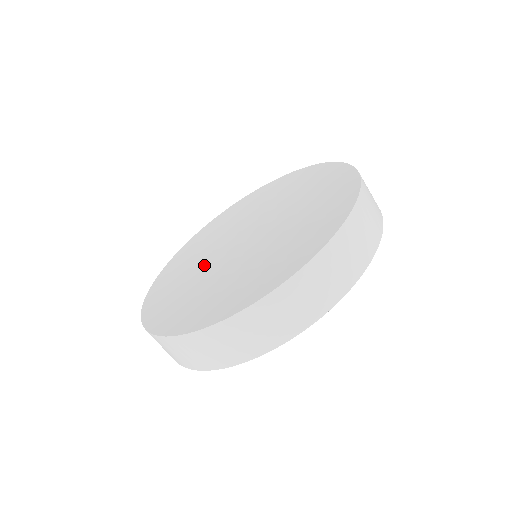
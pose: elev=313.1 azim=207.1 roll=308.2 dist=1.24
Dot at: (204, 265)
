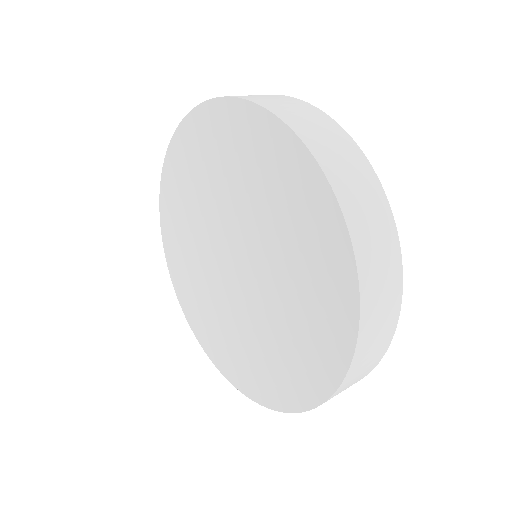
Dot at: (230, 310)
